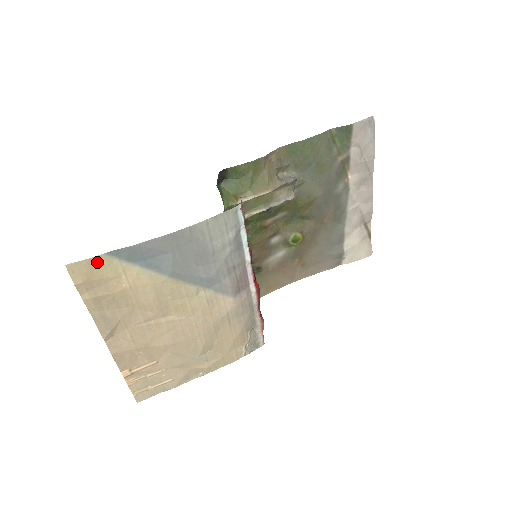
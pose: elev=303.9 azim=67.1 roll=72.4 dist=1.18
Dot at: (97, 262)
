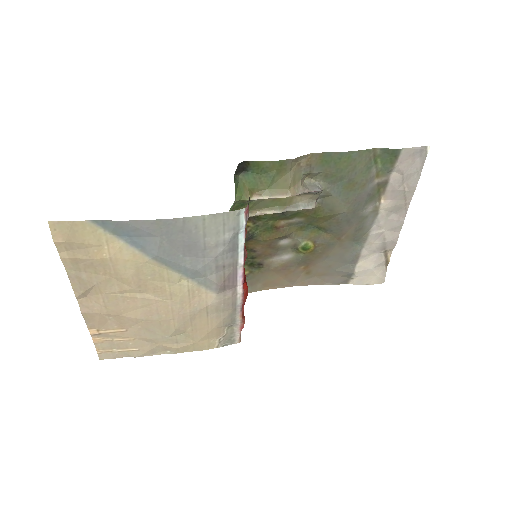
Dot at: (81, 226)
